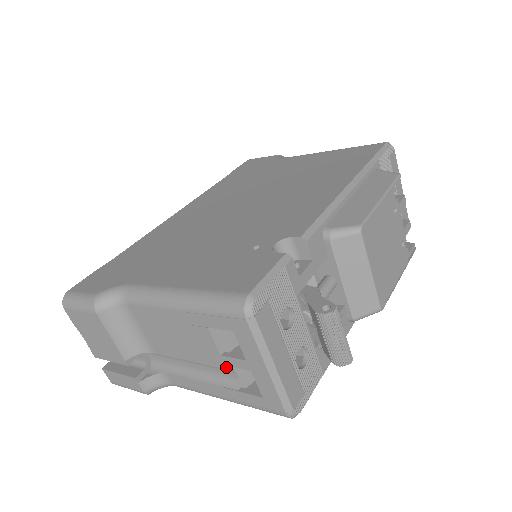
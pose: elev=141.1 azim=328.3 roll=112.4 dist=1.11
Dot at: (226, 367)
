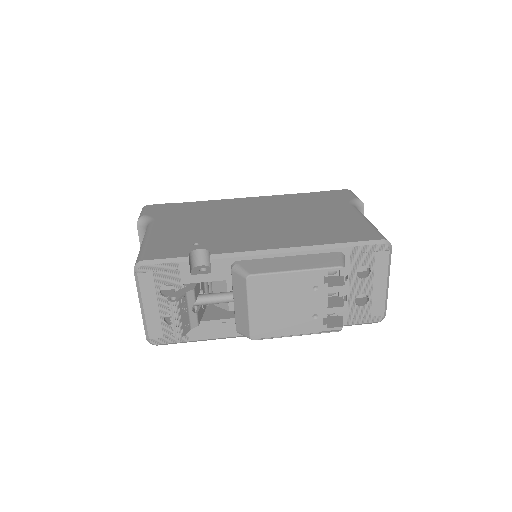
Dot at: occluded
